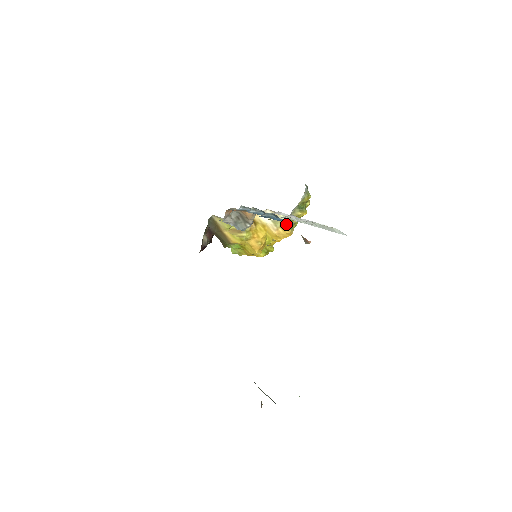
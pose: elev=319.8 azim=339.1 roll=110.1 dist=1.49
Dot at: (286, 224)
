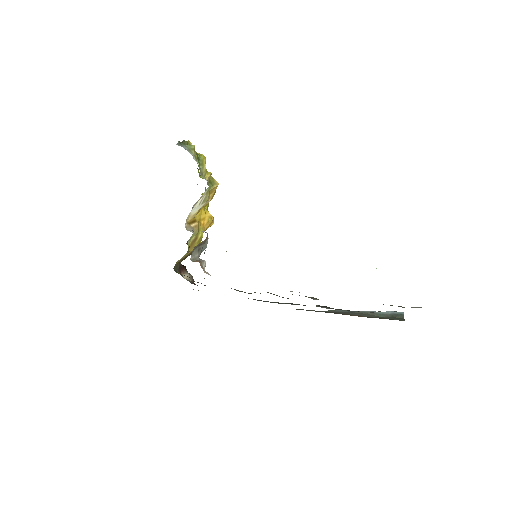
Dot at: (210, 189)
